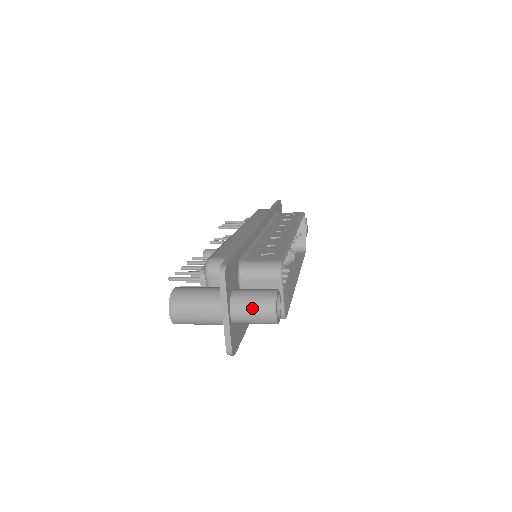
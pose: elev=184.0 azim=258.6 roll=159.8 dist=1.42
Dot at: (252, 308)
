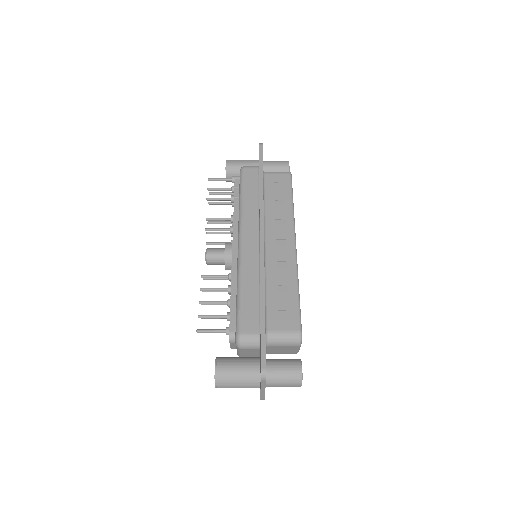
Dot at: (283, 384)
